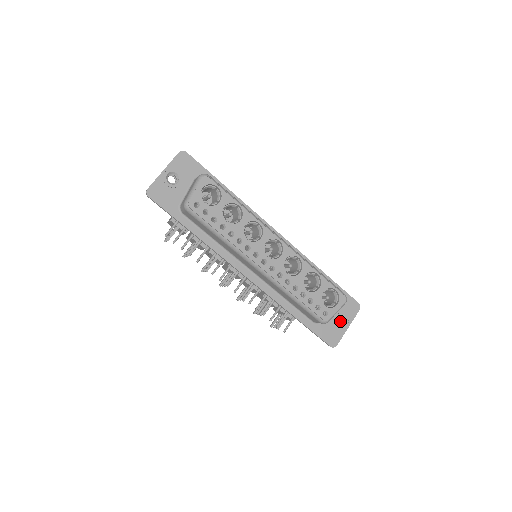
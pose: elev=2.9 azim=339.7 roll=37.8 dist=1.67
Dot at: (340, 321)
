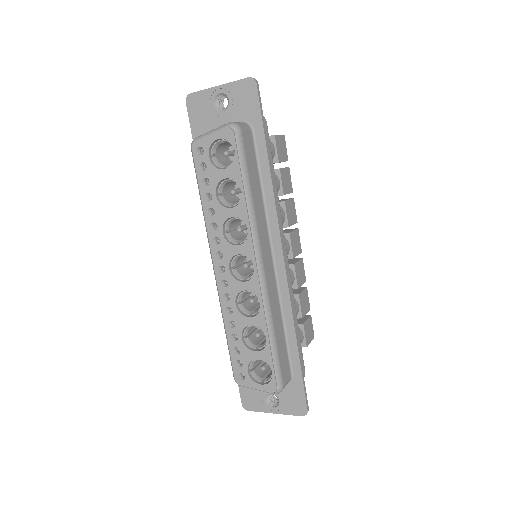
Dot at: occluded
